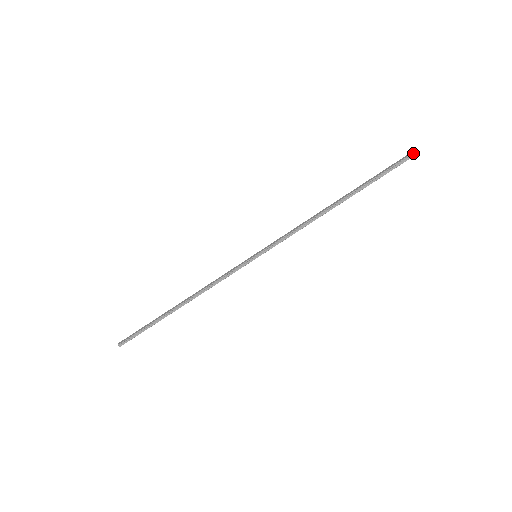
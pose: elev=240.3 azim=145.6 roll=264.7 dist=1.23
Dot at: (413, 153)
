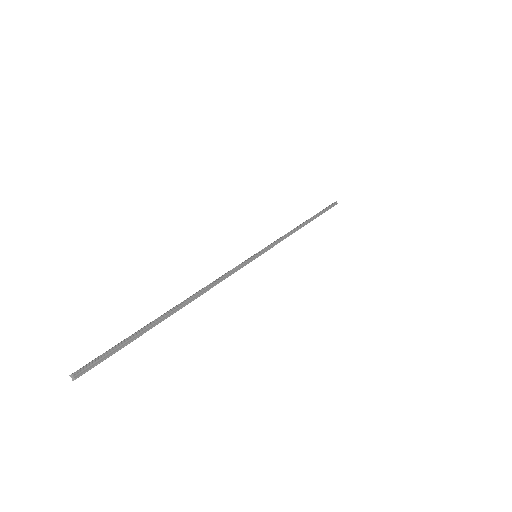
Dot at: (335, 202)
